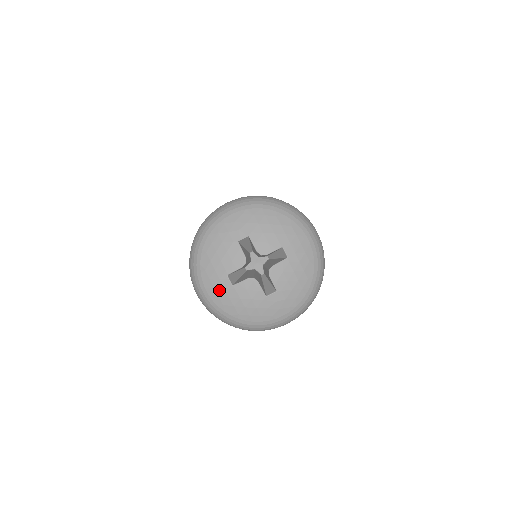
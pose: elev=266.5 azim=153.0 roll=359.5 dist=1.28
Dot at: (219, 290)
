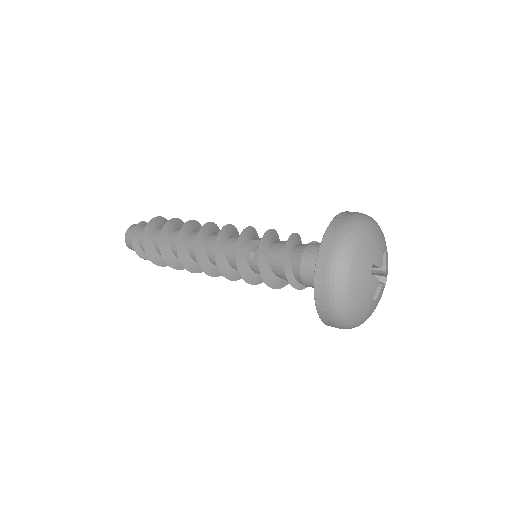
Dot at: (363, 268)
